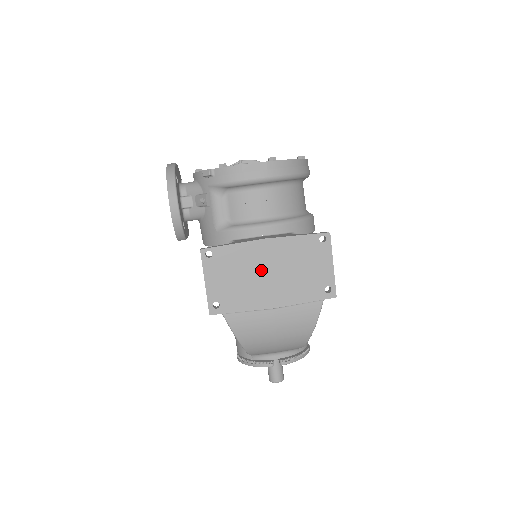
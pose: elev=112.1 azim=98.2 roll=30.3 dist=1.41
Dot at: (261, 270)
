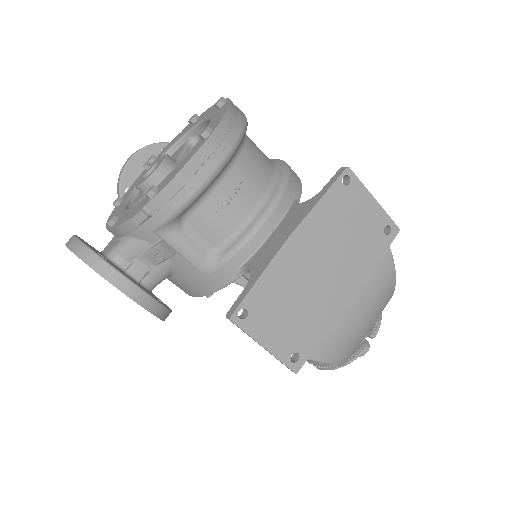
Dot at: (311, 275)
